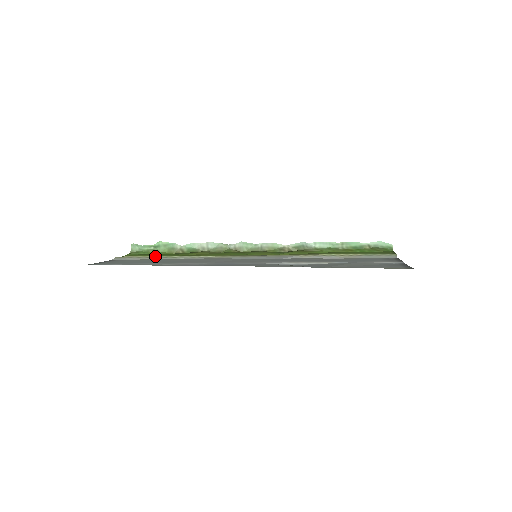
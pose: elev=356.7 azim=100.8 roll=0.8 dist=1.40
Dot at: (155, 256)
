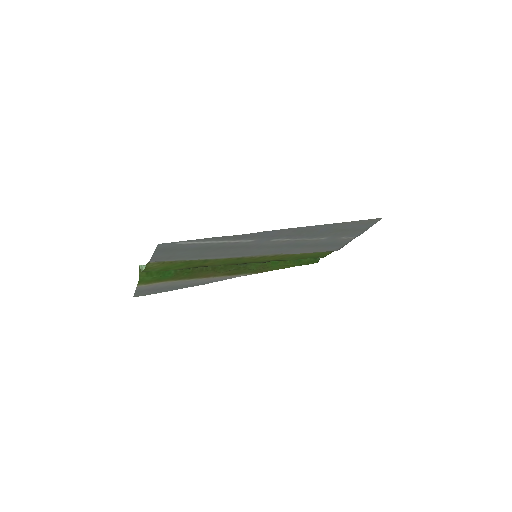
Dot at: (181, 260)
